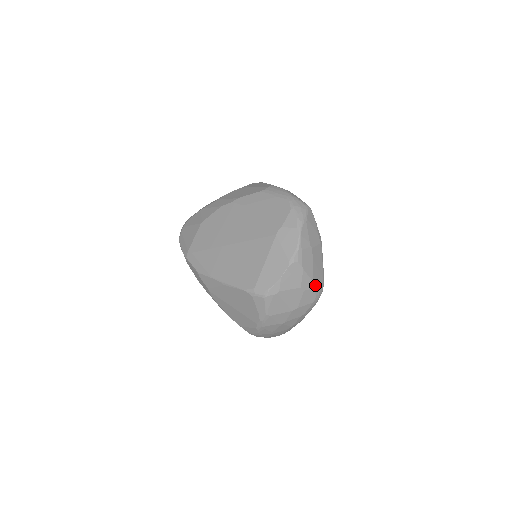
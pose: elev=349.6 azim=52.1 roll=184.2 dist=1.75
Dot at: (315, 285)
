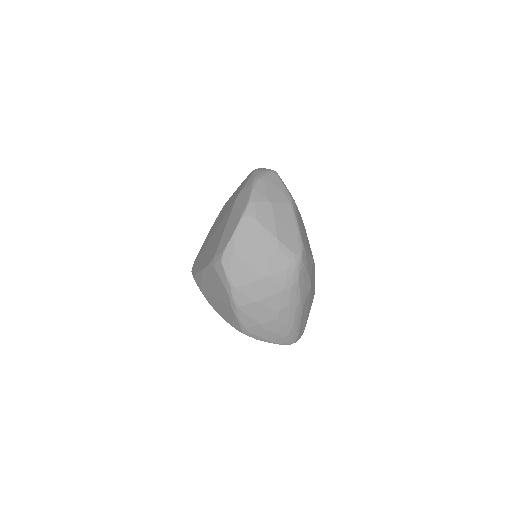
Dot at: (283, 245)
